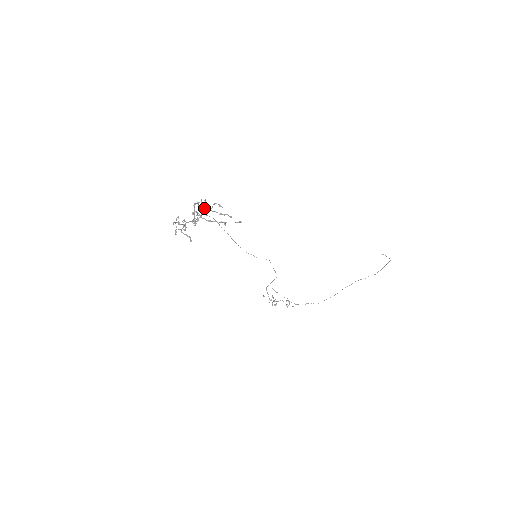
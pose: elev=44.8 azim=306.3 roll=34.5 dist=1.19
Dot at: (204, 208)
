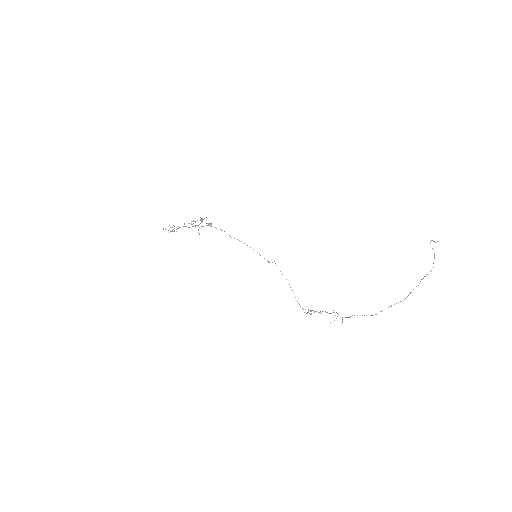
Dot at: (201, 222)
